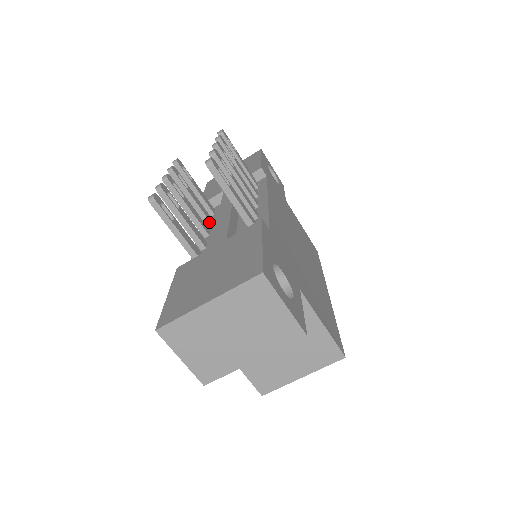
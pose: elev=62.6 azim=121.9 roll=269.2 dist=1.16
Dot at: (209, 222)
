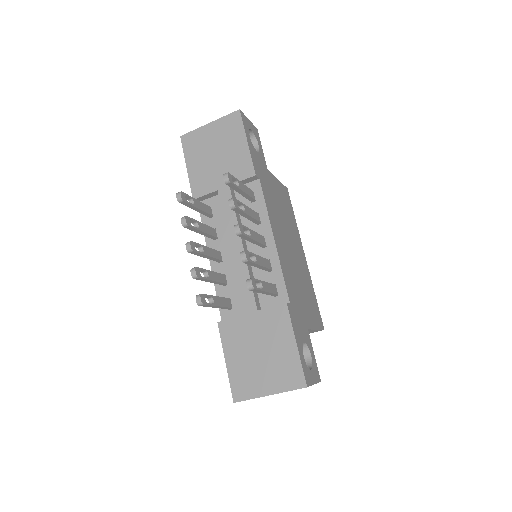
Dot at: (215, 238)
